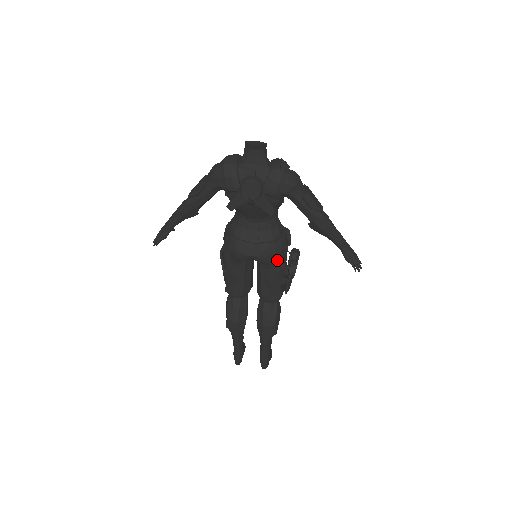
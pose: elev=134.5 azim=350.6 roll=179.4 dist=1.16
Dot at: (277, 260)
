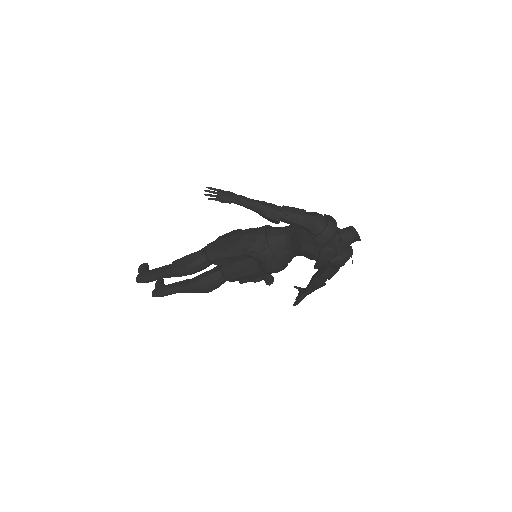
Dot at: (270, 273)
